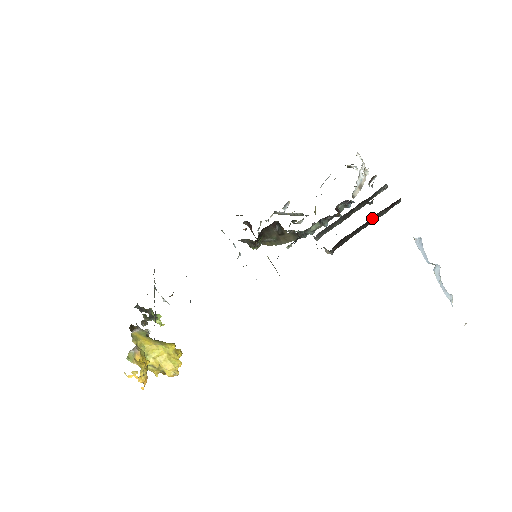
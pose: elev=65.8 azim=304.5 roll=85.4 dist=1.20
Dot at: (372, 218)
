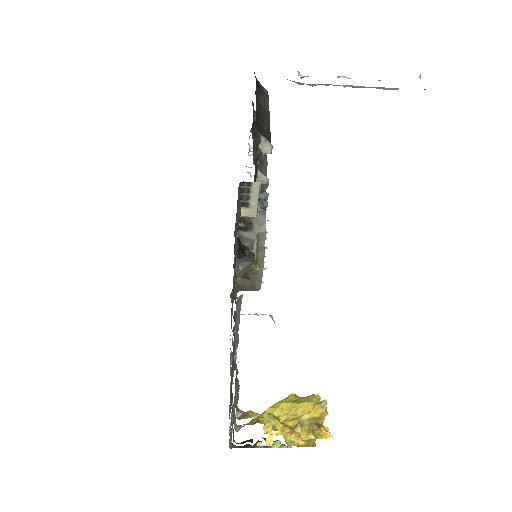
Dot at: (259, 103)
